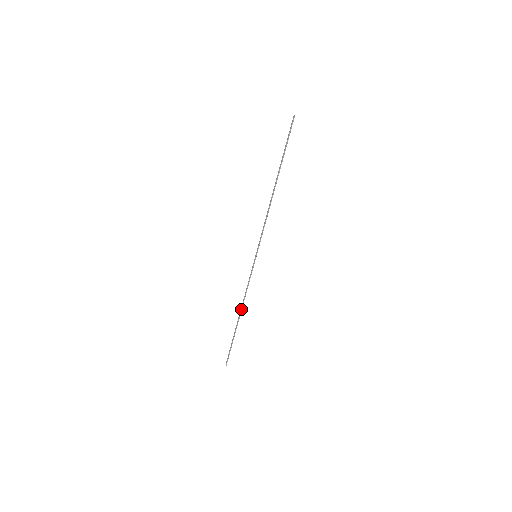
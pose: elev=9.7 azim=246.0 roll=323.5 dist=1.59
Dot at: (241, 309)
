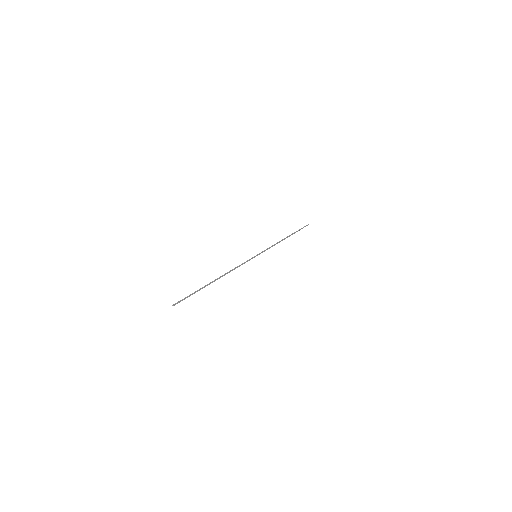
Dot at: (282, 240)
